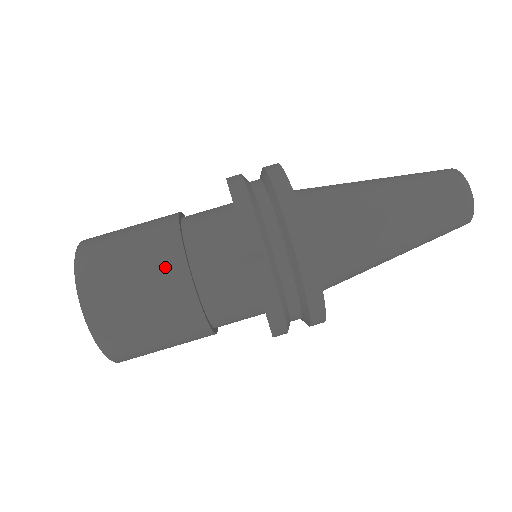
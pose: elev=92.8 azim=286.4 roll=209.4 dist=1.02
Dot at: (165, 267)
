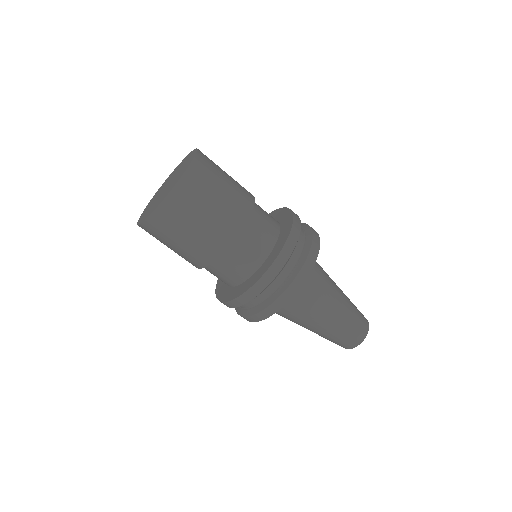
Dot at: (207, 247)
